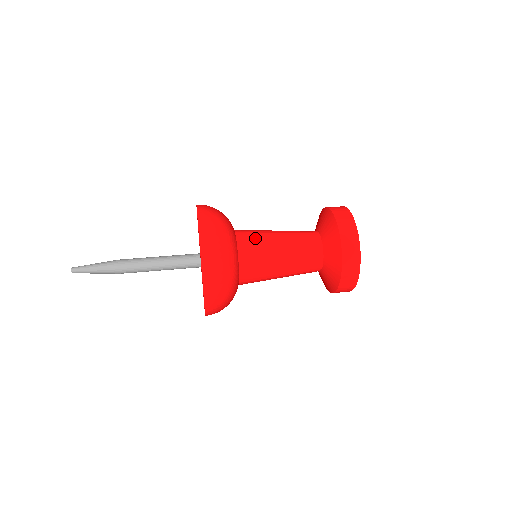
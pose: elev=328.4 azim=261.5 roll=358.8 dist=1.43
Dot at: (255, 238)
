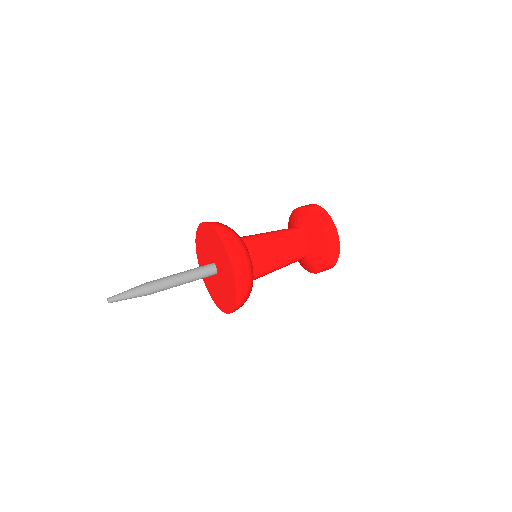
Dot at: (261, 246)
